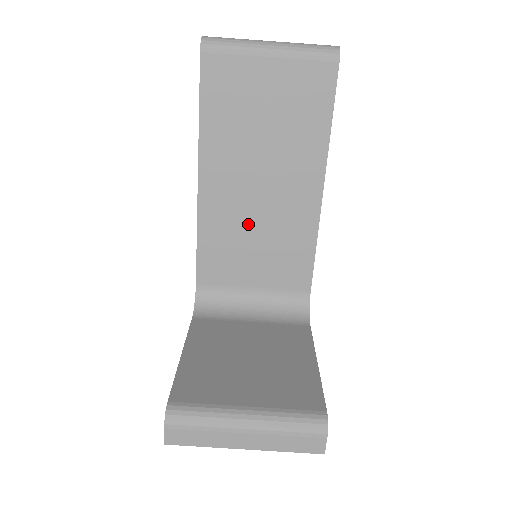
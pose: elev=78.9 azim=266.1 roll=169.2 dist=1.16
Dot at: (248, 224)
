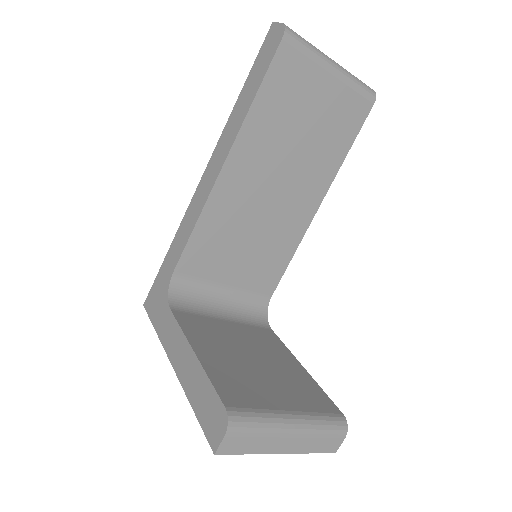
Dot at: (249, 221)
